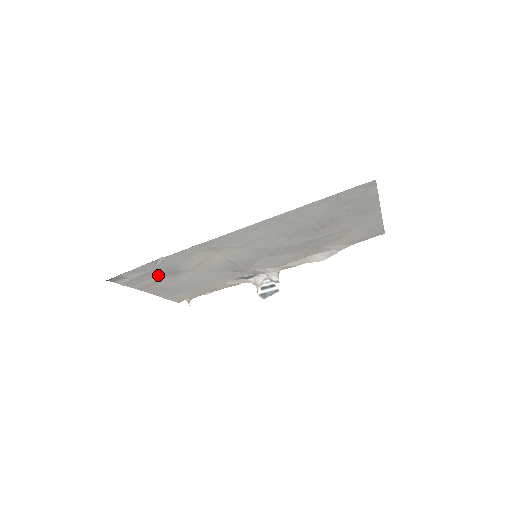
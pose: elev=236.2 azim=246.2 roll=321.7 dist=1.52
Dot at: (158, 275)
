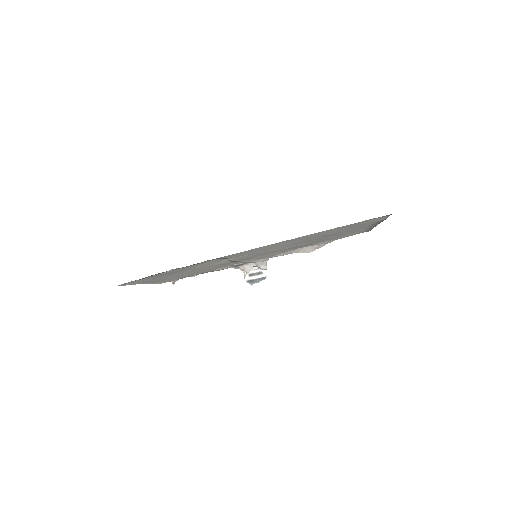
Dot at: (160, 275)
